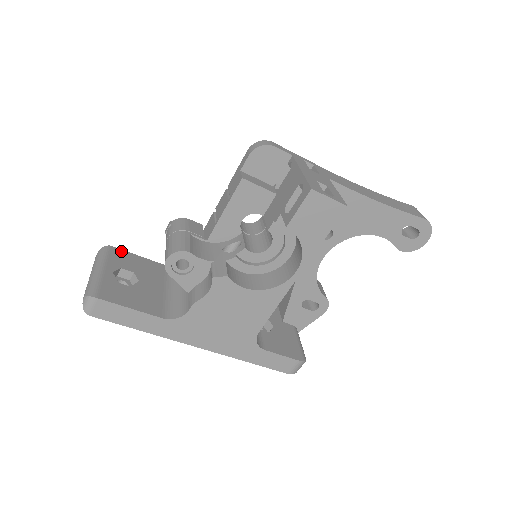
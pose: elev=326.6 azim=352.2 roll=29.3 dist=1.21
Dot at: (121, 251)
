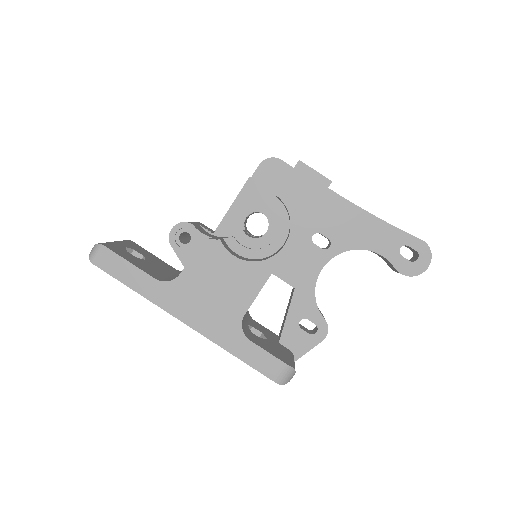
Dot at: (140, 246)
